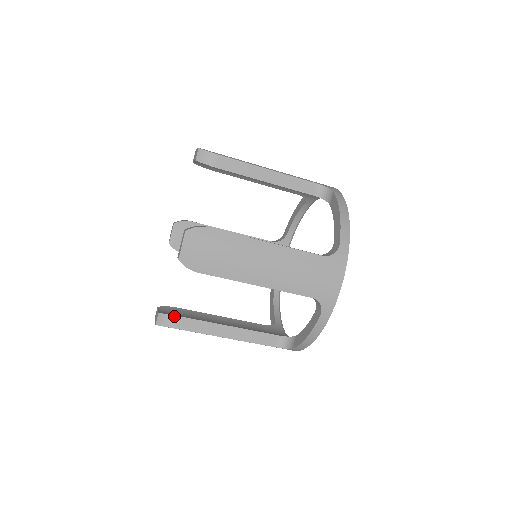
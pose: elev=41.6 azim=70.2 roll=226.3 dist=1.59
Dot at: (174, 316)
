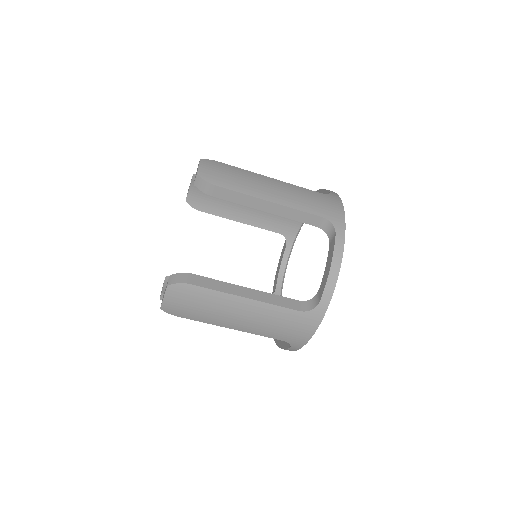
Dot at: (187, 274)
